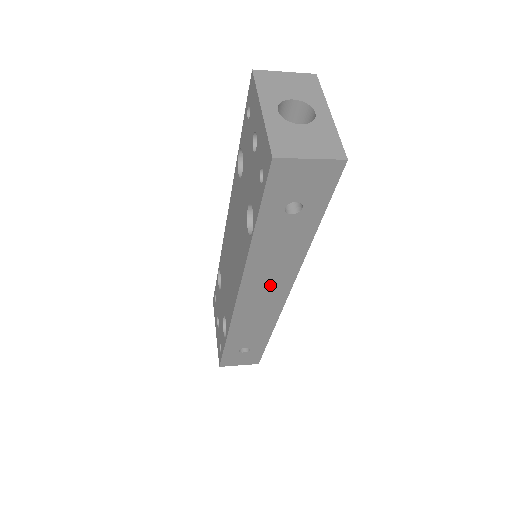
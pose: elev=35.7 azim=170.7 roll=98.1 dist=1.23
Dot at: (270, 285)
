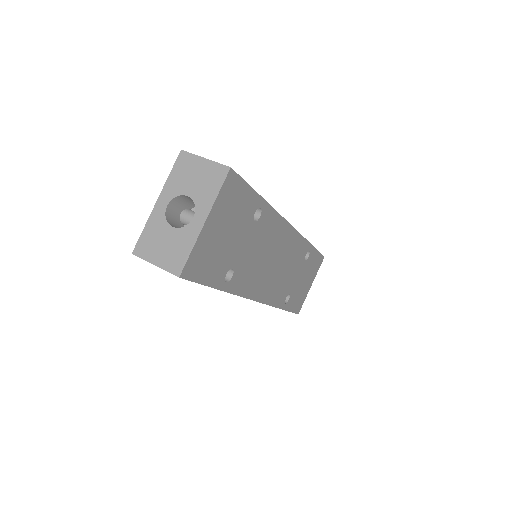
Dot at: occluded
